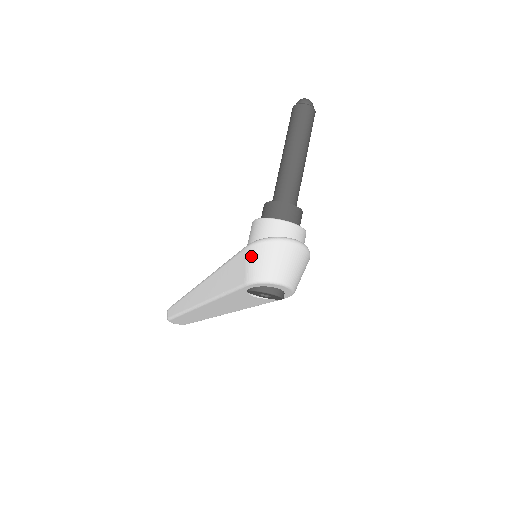
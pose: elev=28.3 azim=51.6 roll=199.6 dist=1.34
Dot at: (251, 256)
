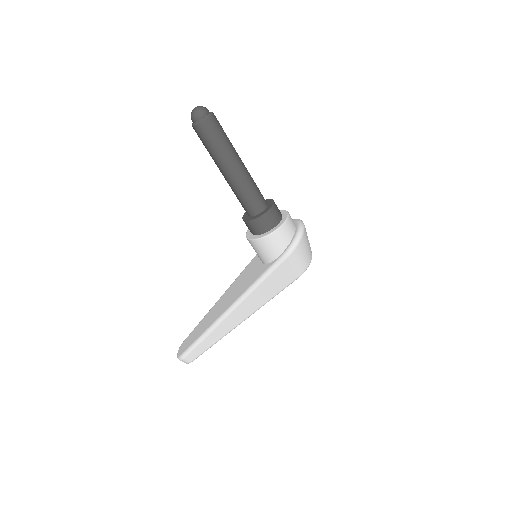
Dot at: (295, 260)
